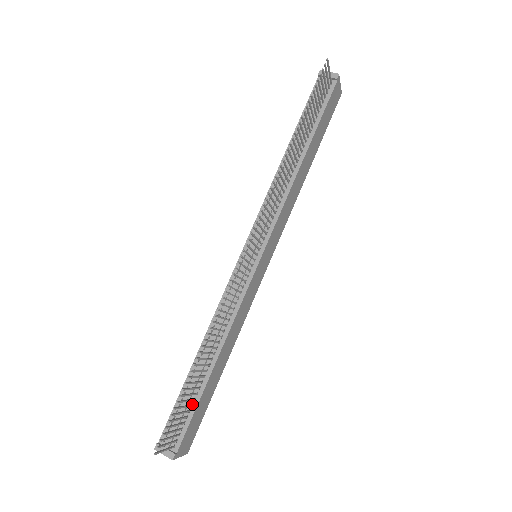
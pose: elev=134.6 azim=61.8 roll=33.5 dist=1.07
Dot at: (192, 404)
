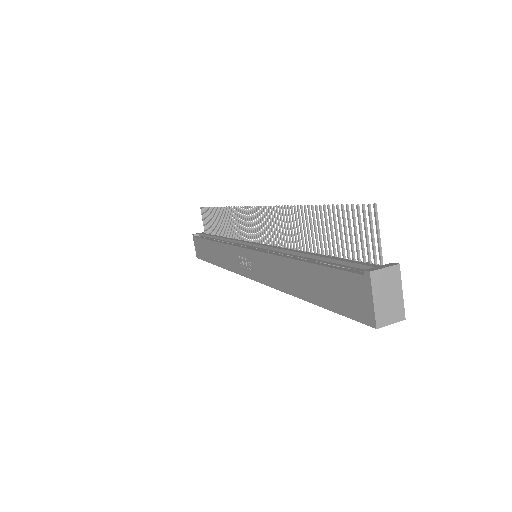
Dot at: occluded
